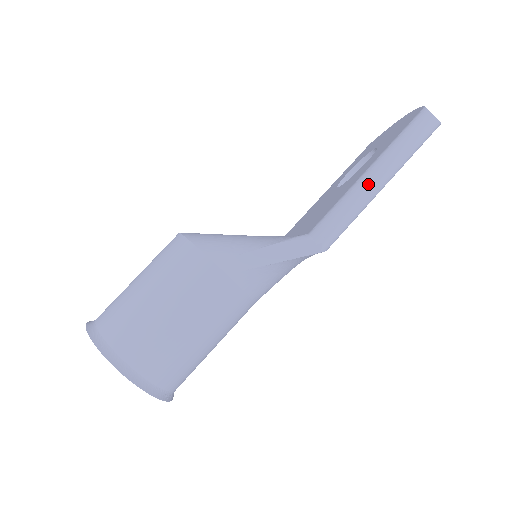
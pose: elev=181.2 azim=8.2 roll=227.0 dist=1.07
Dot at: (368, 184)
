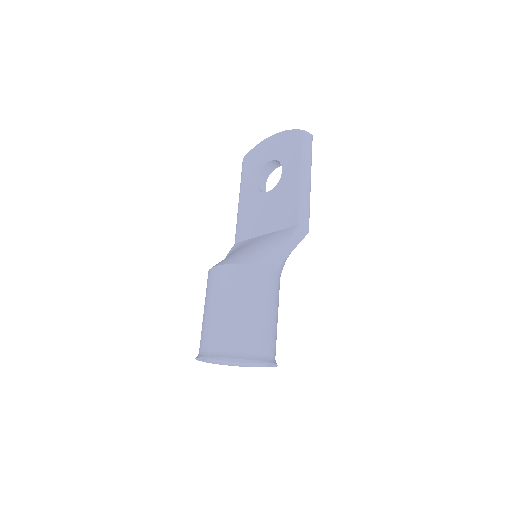
Dot at: (308, 184)
